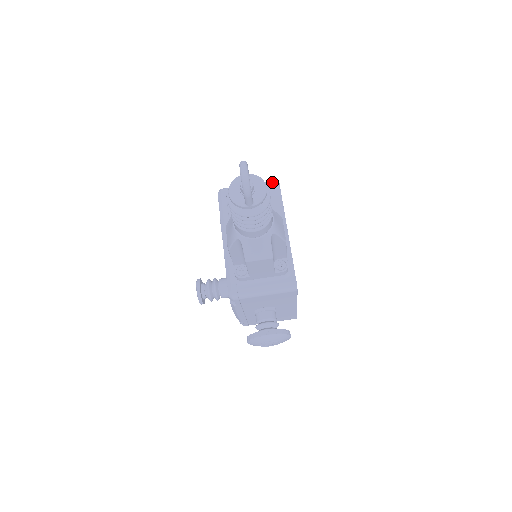
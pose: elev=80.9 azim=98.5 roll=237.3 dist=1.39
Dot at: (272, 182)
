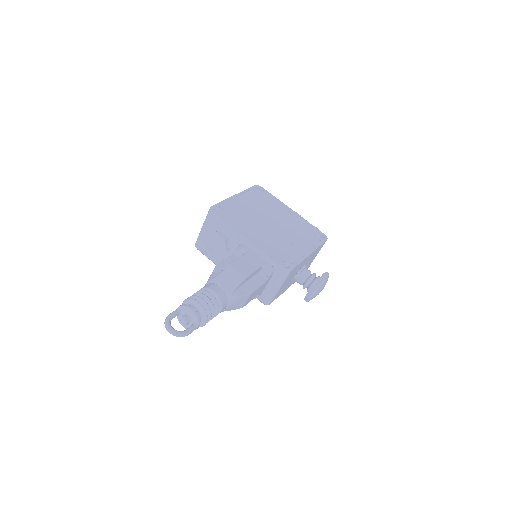
Dot at: (208, 215)
